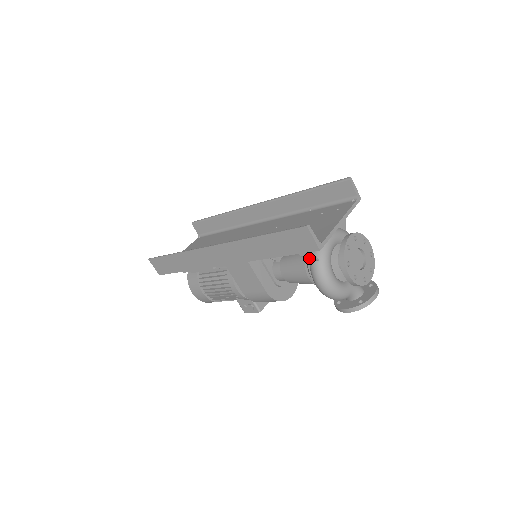
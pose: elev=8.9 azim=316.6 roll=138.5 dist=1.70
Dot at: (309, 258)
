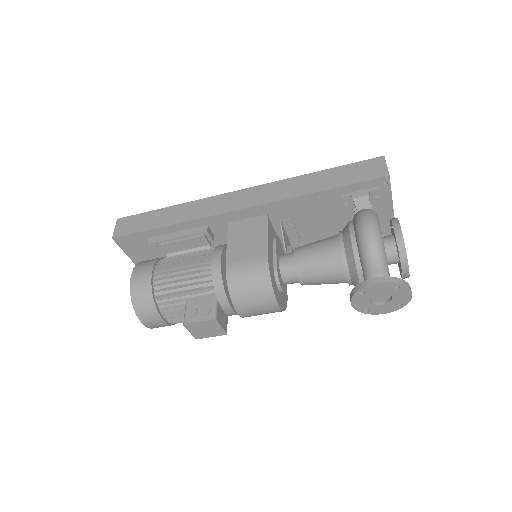
Dot at: (361, 203)
